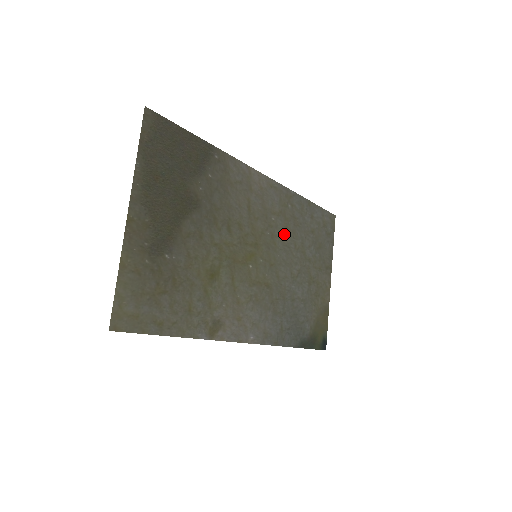
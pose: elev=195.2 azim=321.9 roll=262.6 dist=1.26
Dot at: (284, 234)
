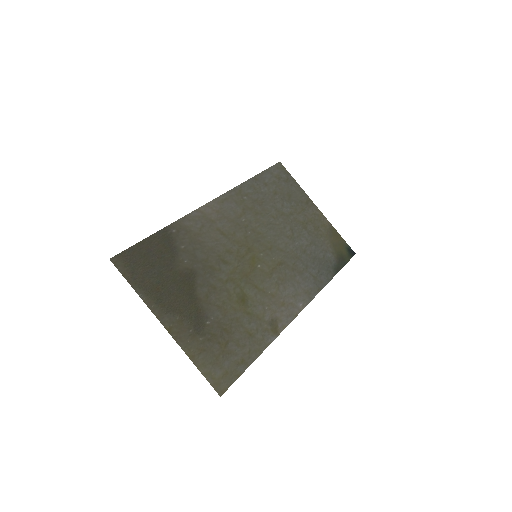
Dot at: (259, 220)
